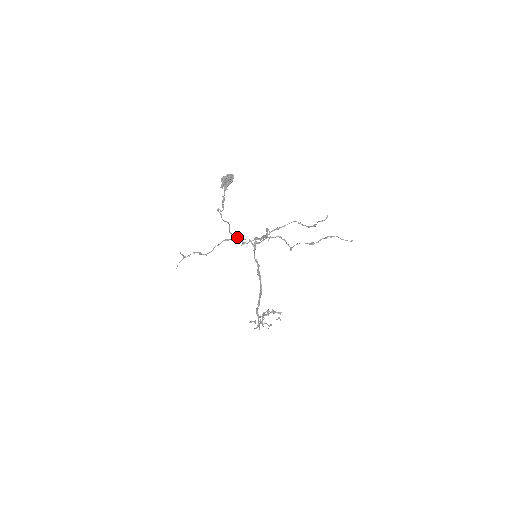
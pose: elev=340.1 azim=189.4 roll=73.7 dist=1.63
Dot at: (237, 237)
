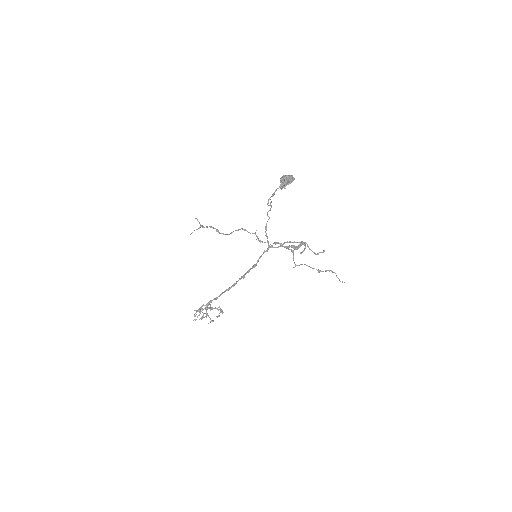
Dot at: (266, 234)
